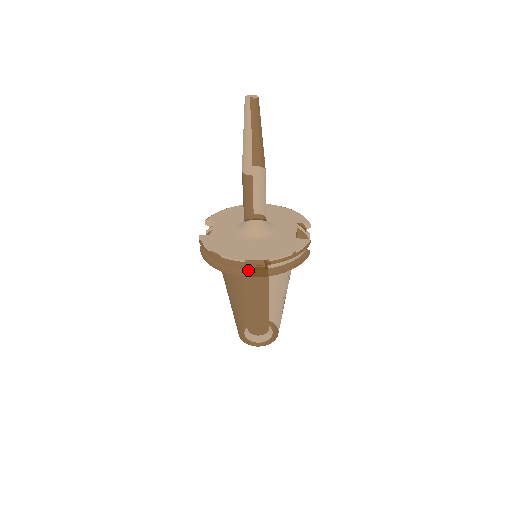
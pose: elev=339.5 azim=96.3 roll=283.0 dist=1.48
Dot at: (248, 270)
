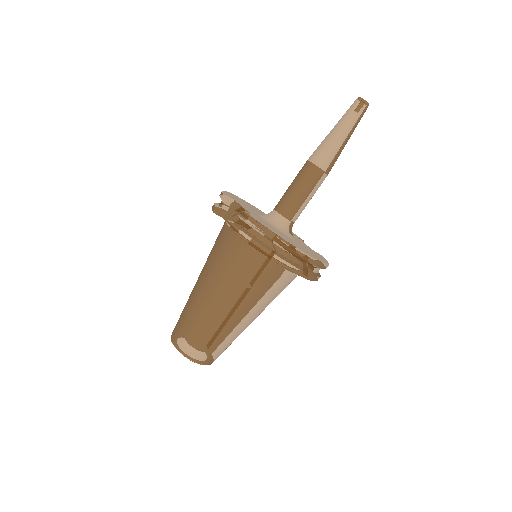
Dot at: (302, 268)
